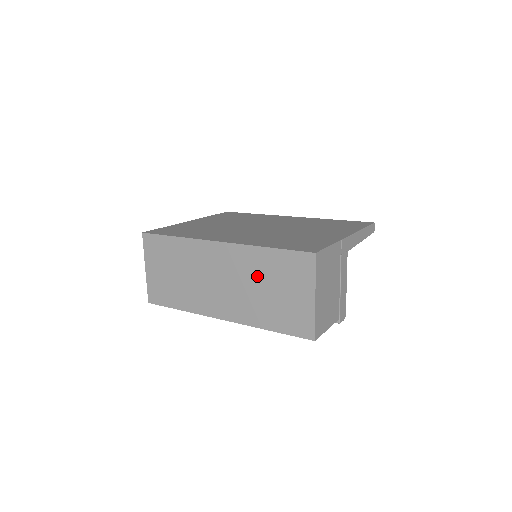
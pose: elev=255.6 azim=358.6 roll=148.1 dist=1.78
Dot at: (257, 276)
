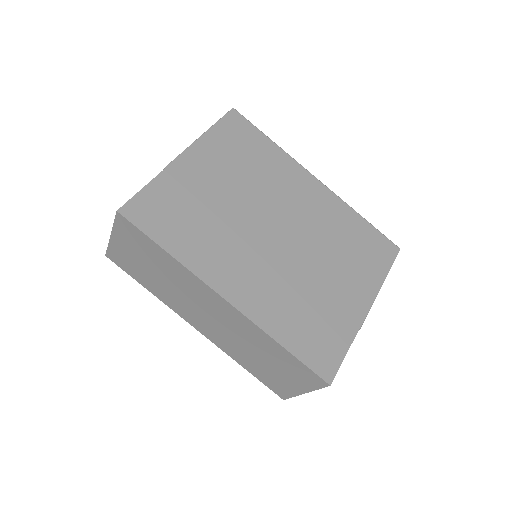
Dot at: (255, 346)
